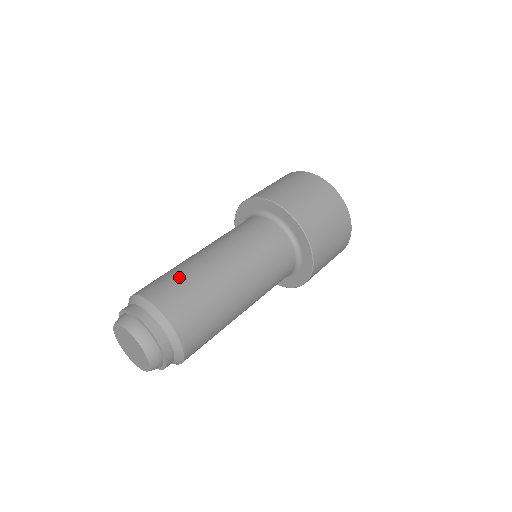
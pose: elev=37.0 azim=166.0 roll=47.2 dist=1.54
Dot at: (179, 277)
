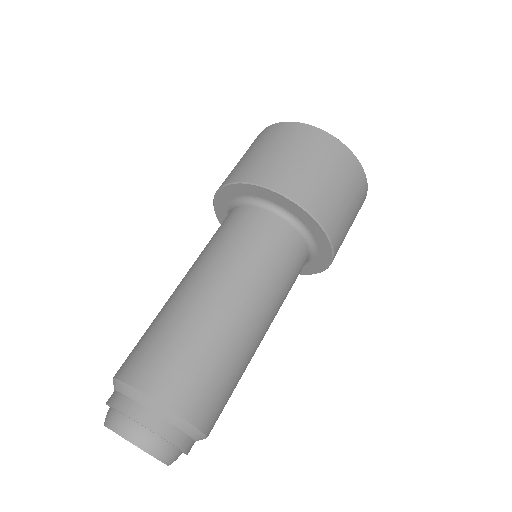
Dot at: occluded
